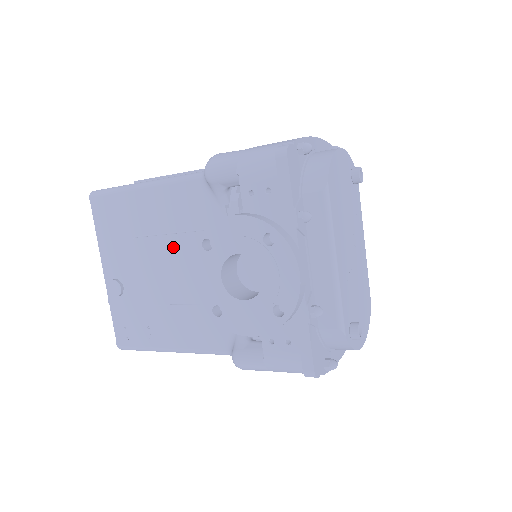
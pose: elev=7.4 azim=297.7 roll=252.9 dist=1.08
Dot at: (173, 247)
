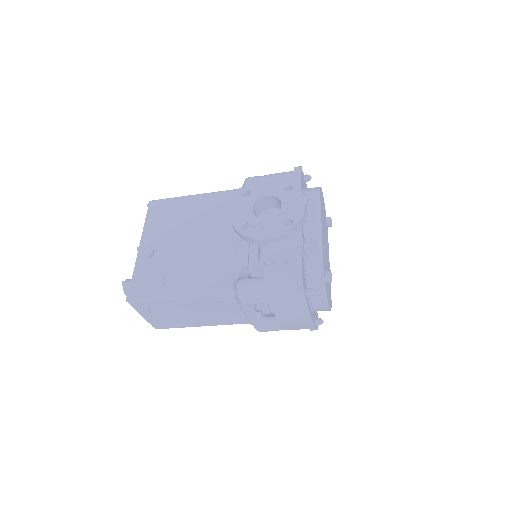
Dot at: (206, 225)
